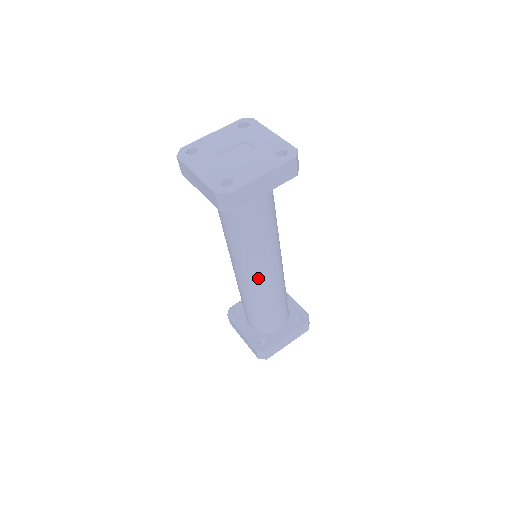
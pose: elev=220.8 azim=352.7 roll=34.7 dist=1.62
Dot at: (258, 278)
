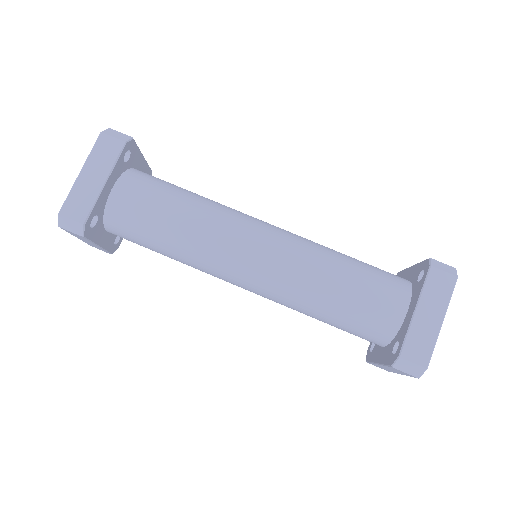
Dot at: (255, 270)
